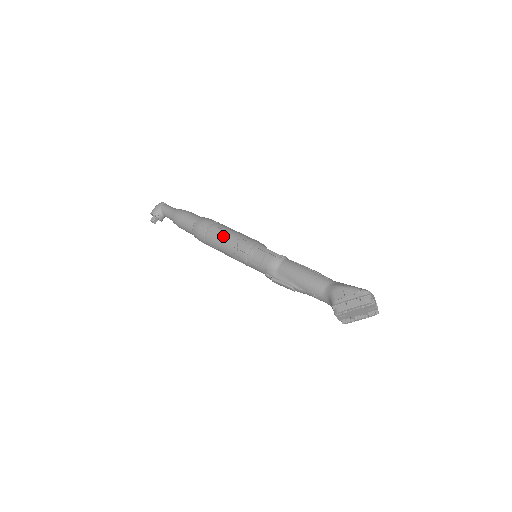
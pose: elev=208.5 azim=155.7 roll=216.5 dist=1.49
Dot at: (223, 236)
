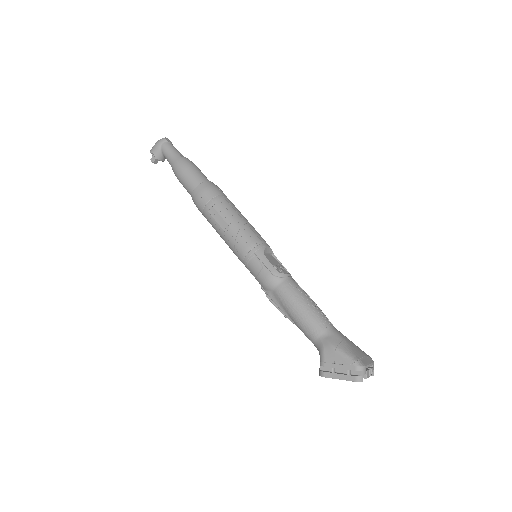
Dot at: (221, 223)
